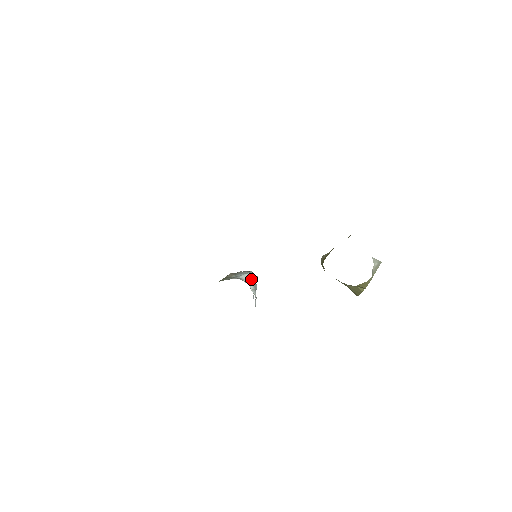
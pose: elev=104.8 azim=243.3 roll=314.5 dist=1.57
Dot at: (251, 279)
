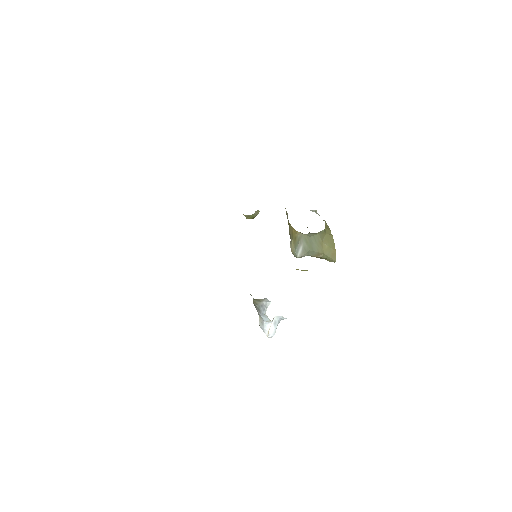
Dot at: occluded
